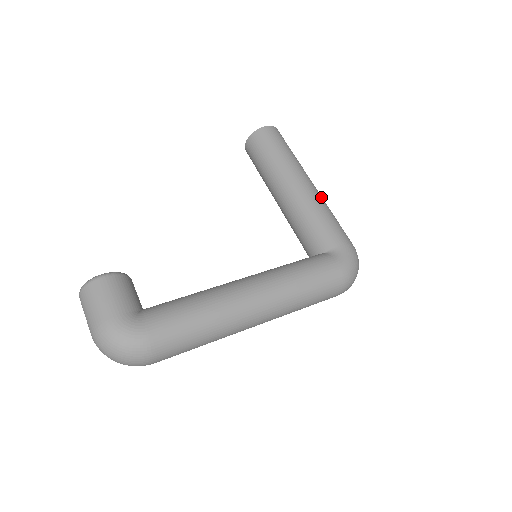
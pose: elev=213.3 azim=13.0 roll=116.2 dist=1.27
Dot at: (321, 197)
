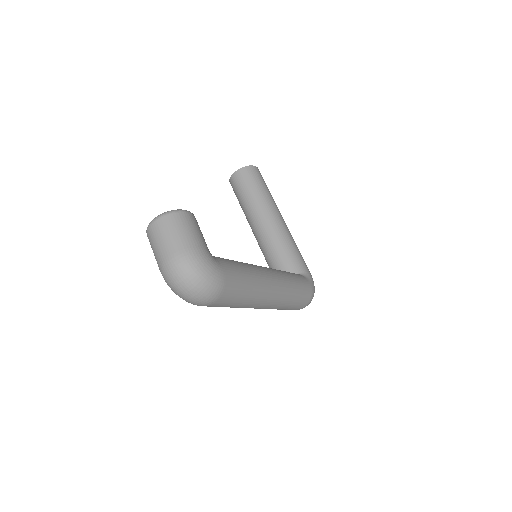
Dot at: occluded
